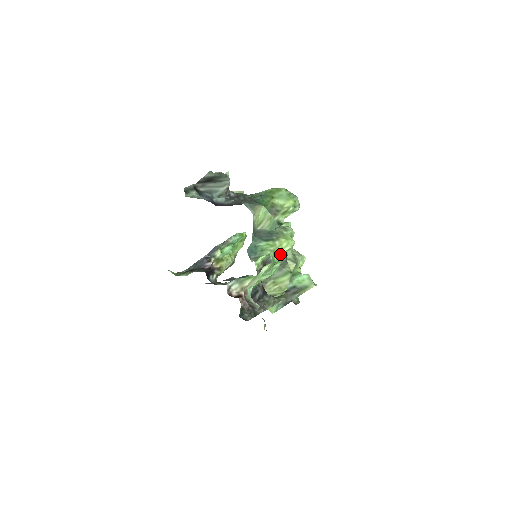
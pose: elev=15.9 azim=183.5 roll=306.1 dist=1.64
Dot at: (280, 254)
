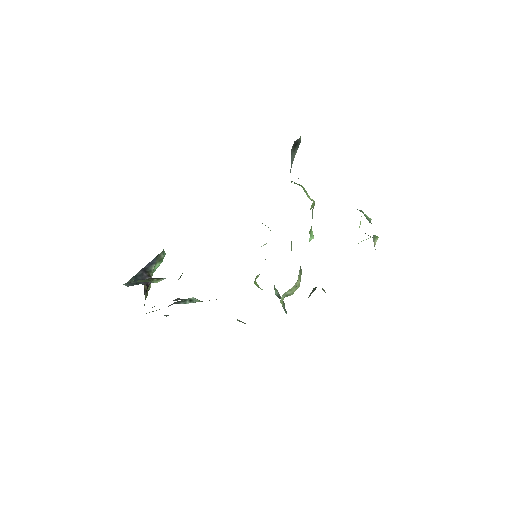
Dot at: occluded
